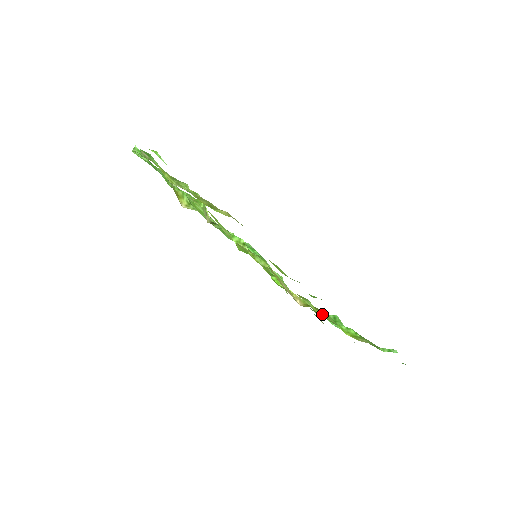
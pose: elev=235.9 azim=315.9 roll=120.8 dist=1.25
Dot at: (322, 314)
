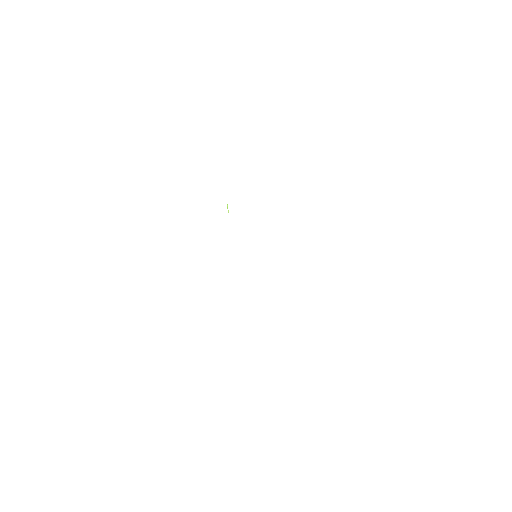
Dot at: occluded
